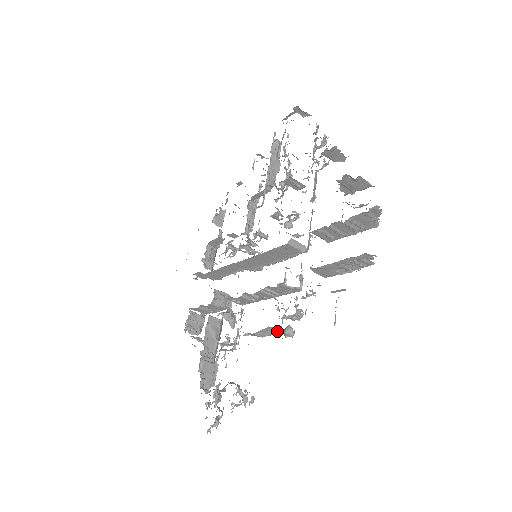
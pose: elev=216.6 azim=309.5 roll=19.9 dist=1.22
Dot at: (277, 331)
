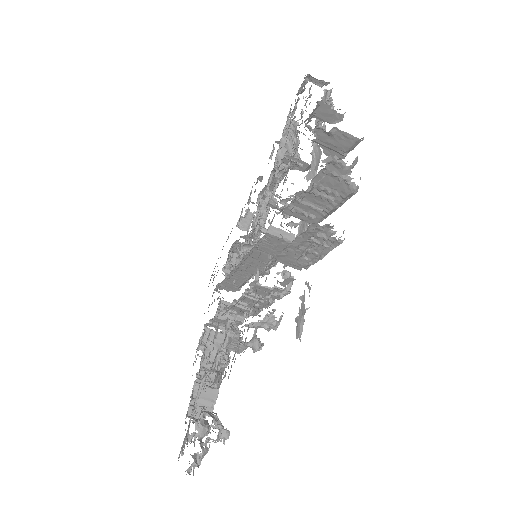
Dot at: occluded
